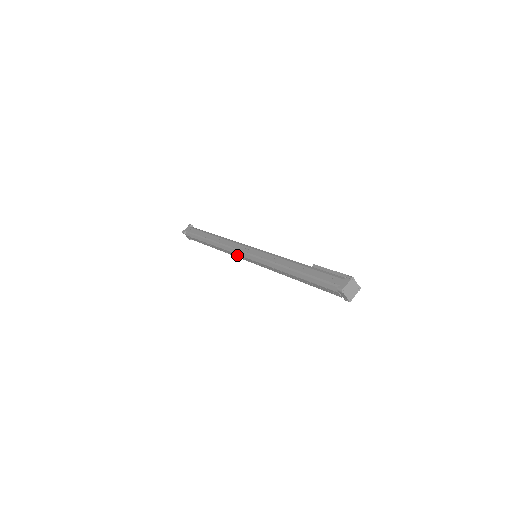
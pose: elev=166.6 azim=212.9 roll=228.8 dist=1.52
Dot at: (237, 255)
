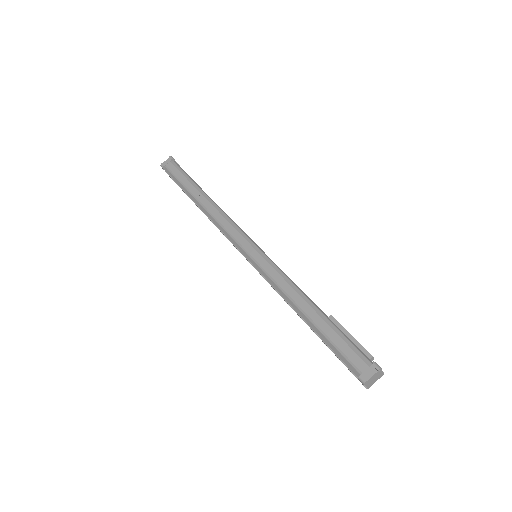
Dot at: (231, 242)
